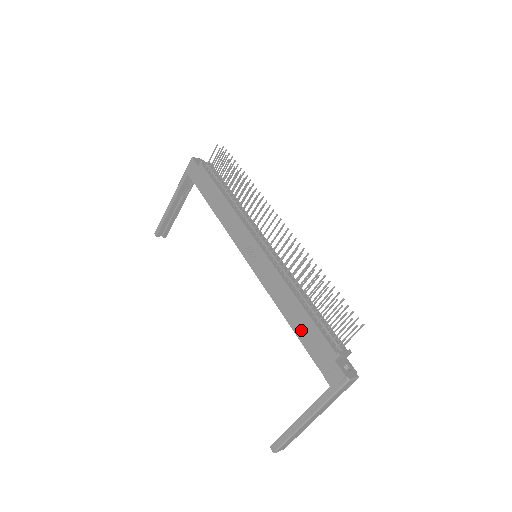
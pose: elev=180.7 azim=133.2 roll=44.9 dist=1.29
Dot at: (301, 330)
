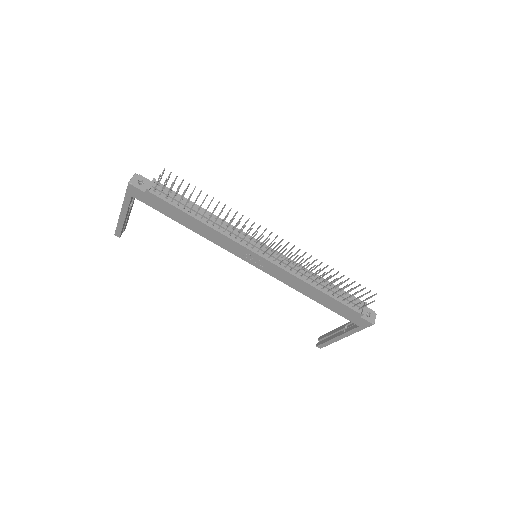
Dot at: (325, 303)
